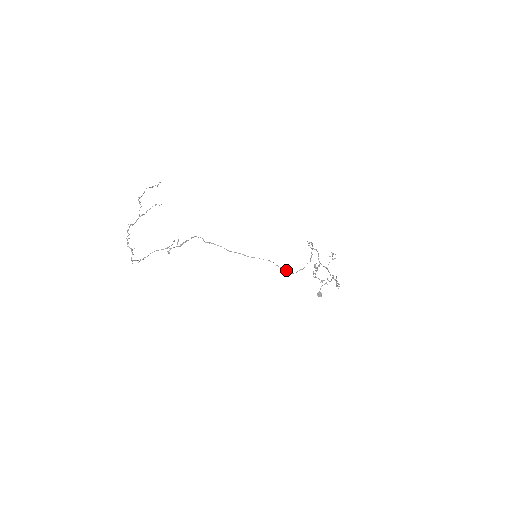
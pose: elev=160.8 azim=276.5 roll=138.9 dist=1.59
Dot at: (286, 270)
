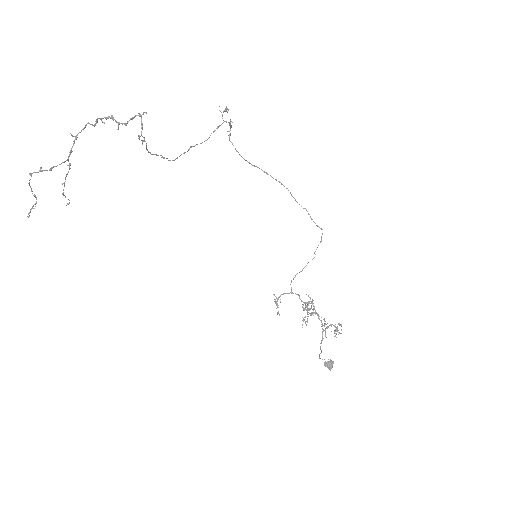
Dot at: occluded
